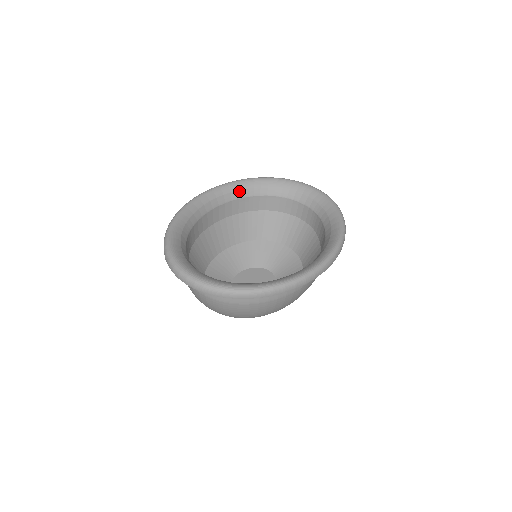
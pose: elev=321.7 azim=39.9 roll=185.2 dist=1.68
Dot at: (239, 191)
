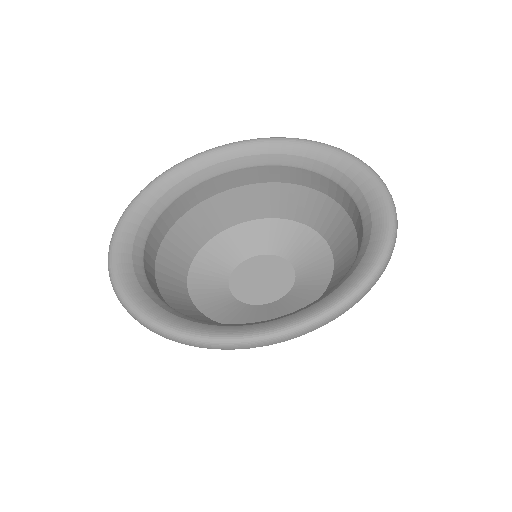
Dot at: (282, 155)
